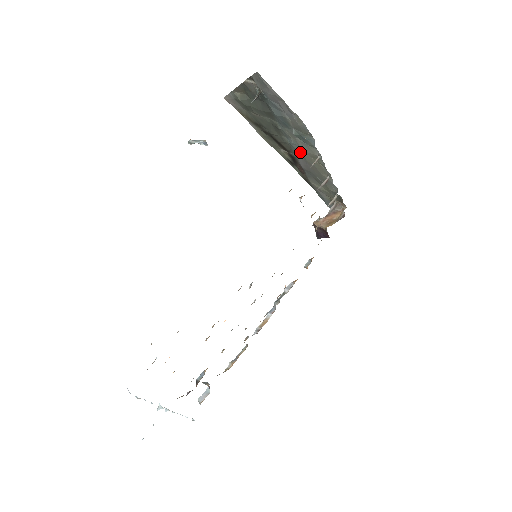
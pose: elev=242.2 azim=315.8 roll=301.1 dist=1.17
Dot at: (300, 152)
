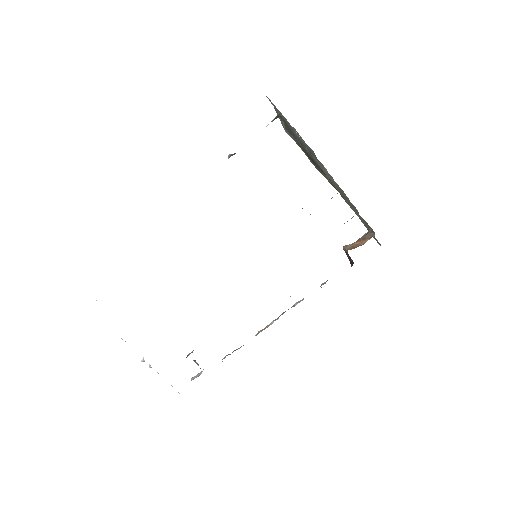
Dot at: (324, 172)
